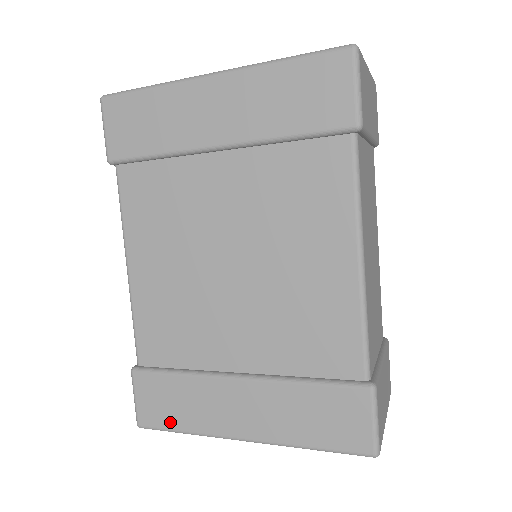
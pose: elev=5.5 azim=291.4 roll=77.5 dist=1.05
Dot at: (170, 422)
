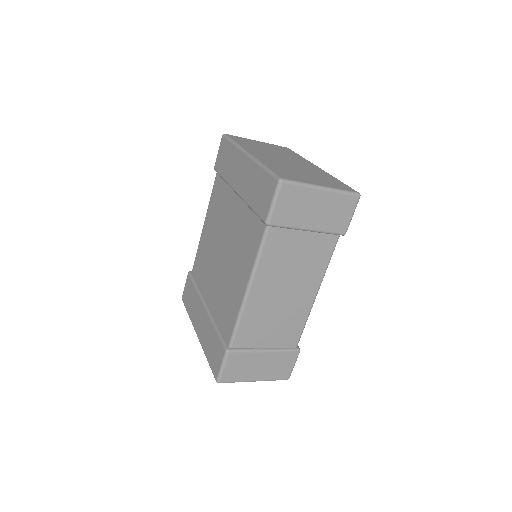
Dot at: (187, 306)
